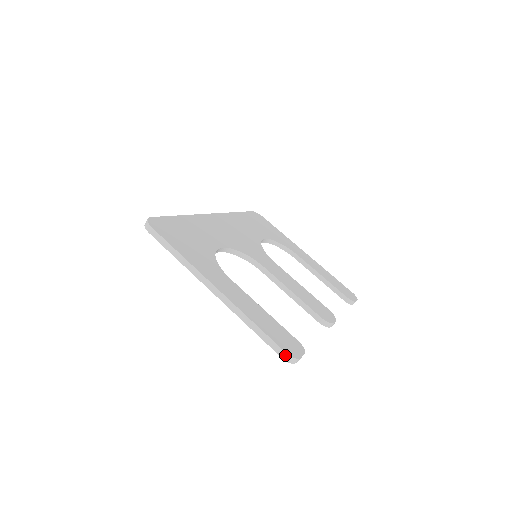
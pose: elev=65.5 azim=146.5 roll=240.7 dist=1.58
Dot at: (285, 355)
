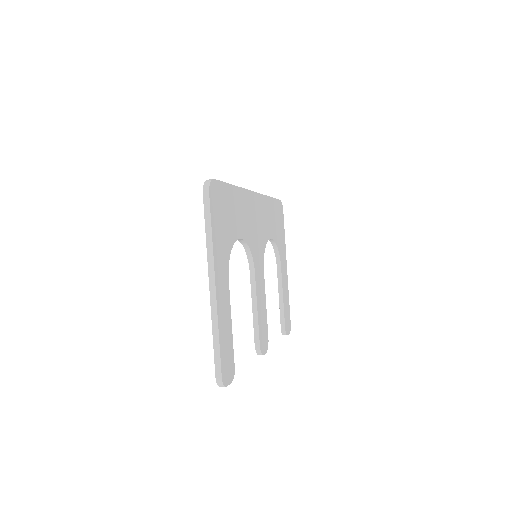
Dot at: (220, 378)
